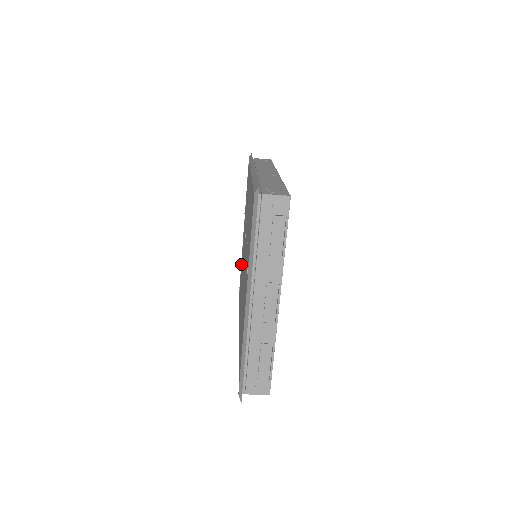
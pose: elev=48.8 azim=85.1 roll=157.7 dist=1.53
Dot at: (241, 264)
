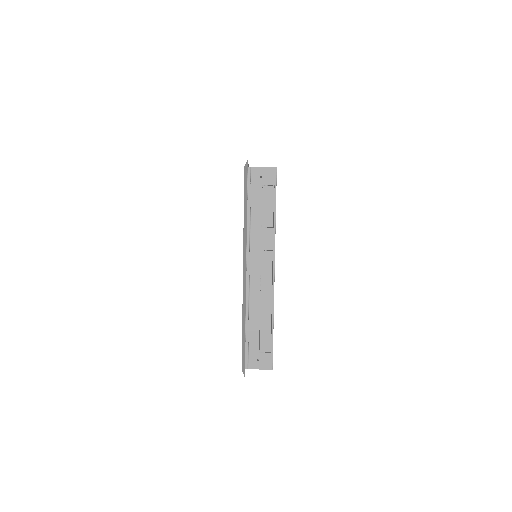
Dot at: occluded
